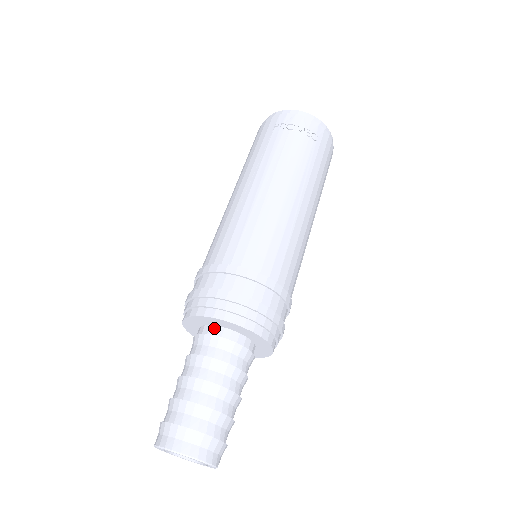
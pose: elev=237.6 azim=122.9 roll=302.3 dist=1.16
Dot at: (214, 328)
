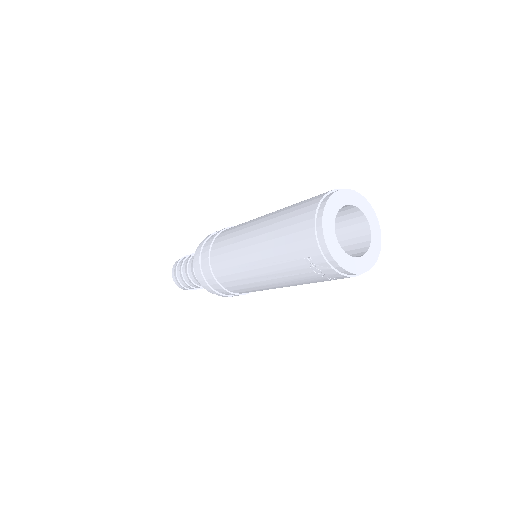
Dot at: occluded
